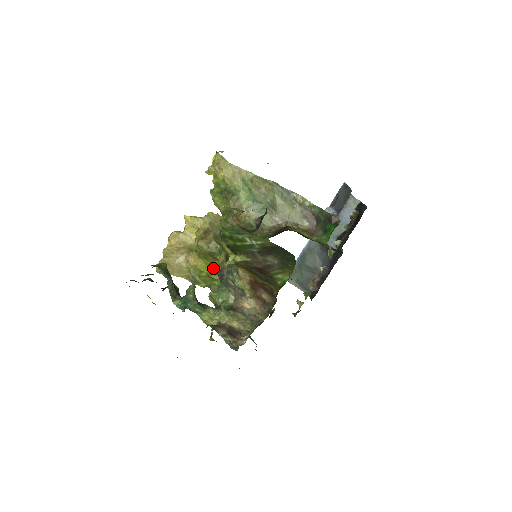
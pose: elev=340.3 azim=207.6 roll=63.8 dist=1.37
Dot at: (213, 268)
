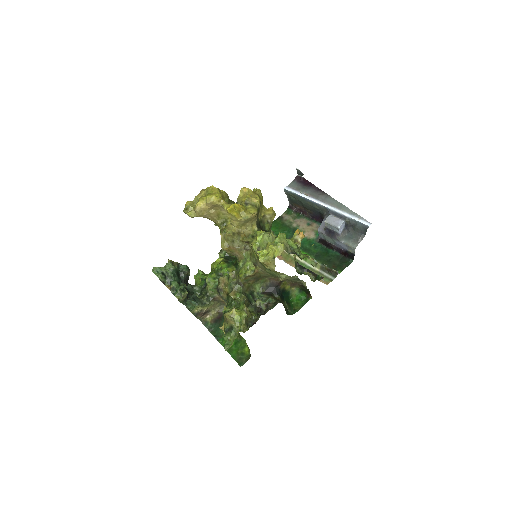
Dot at: occluded
